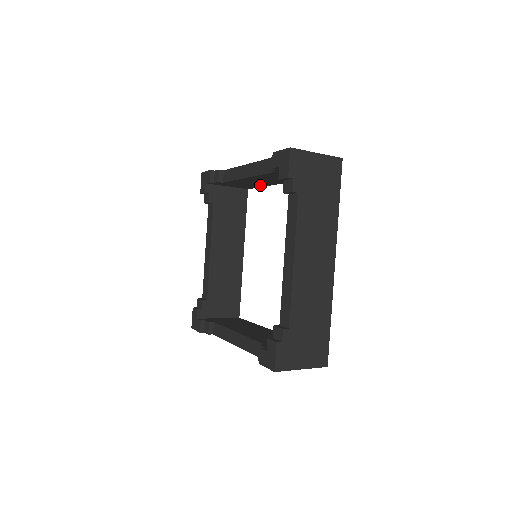
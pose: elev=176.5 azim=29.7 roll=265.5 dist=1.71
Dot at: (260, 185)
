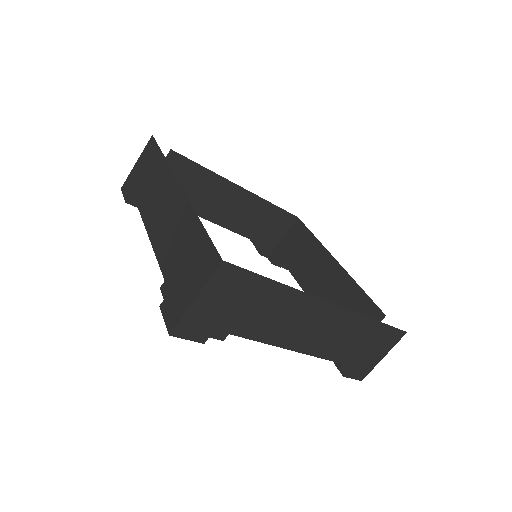
Dot at: occluded
